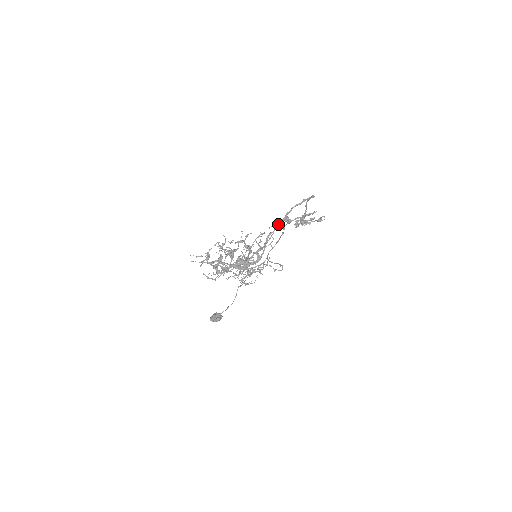
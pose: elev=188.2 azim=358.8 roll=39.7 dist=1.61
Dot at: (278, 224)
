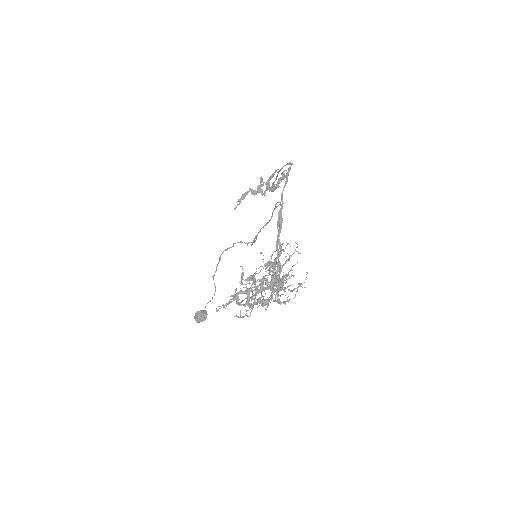
Dot at: (280, 219)
